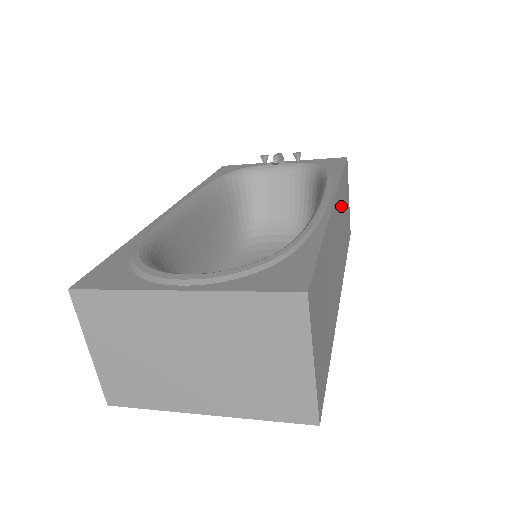
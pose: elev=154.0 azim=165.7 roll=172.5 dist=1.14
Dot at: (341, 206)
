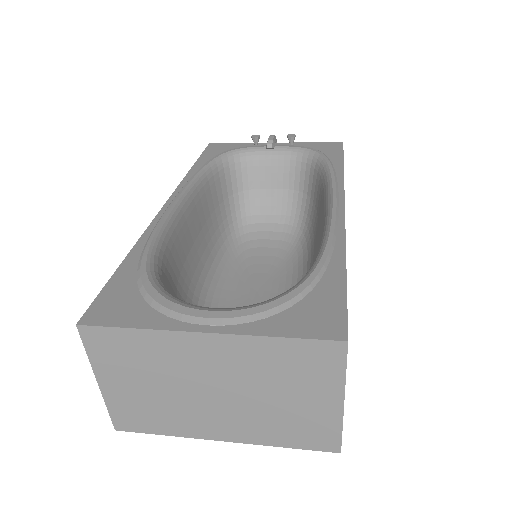
Dot at: occluded
